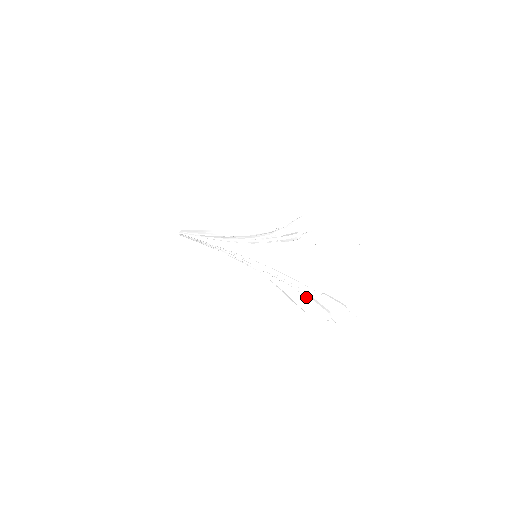
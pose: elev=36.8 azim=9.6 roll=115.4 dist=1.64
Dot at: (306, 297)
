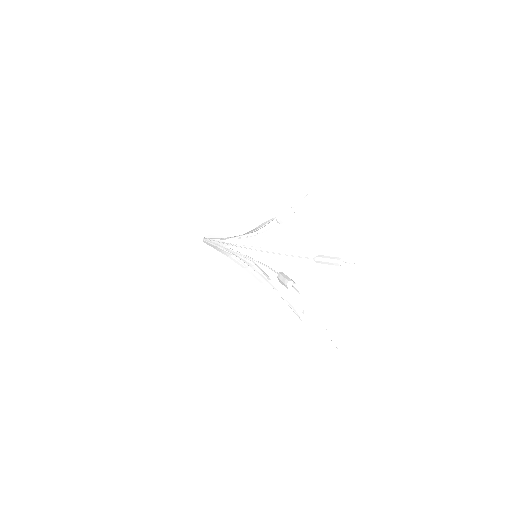
Dot at: occluded
